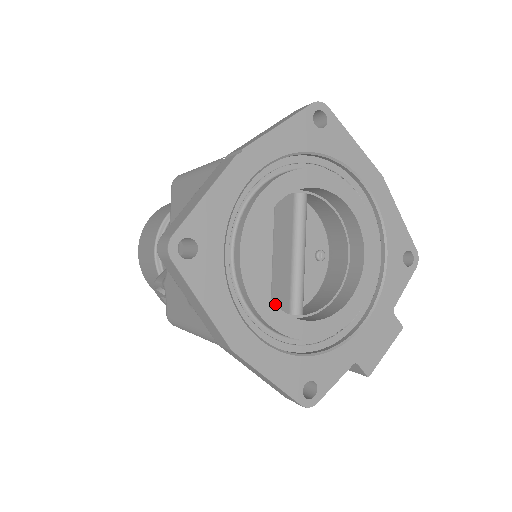
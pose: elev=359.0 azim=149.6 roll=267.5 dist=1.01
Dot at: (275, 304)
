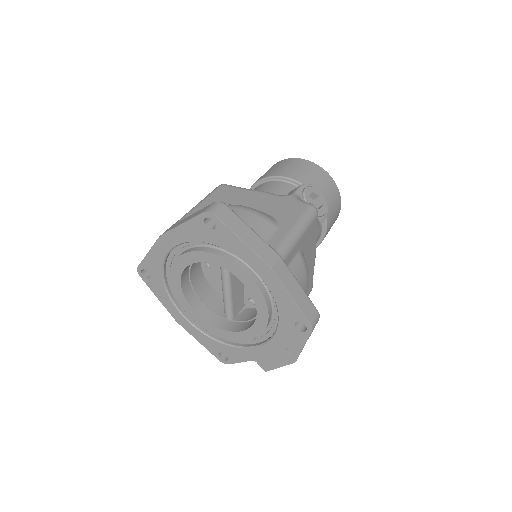
Dot at: (196, 312)
